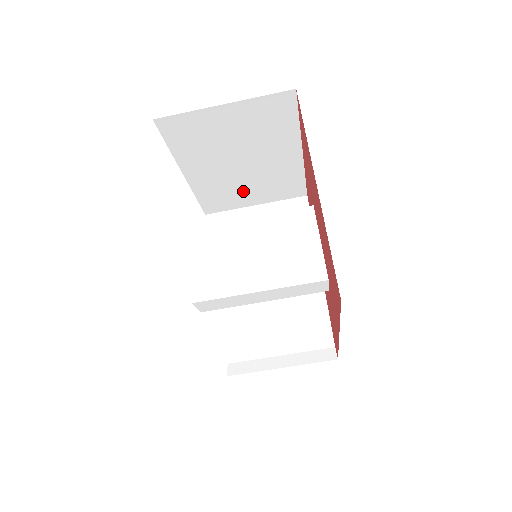
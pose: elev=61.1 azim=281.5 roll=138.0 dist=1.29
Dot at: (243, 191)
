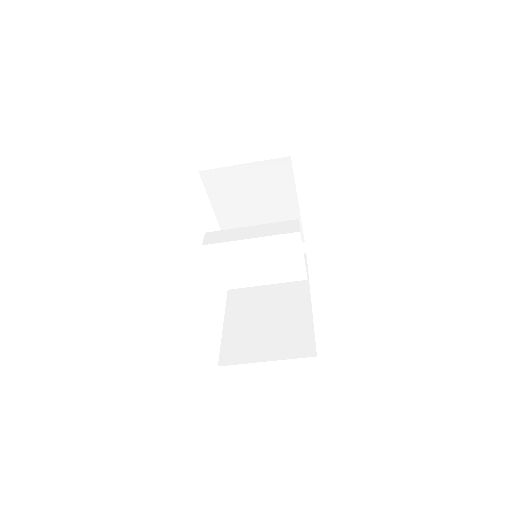
Dot at: occluded
